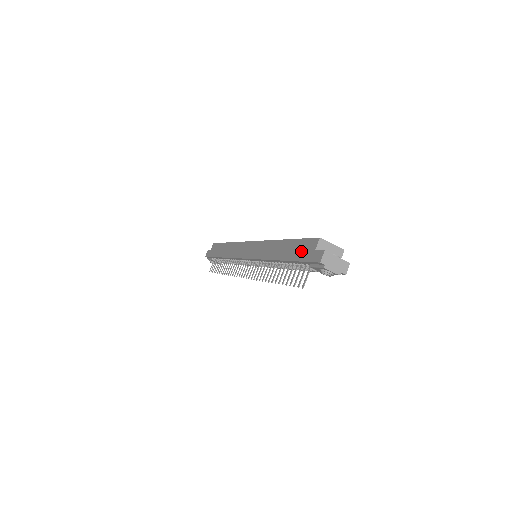
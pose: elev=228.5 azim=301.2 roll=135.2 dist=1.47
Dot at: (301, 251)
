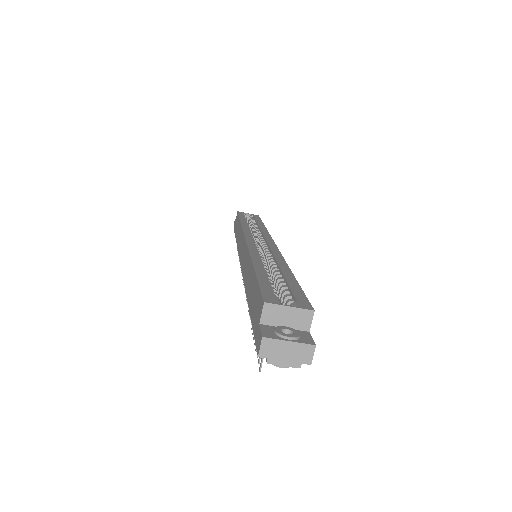
Dot at: (254, 309)
